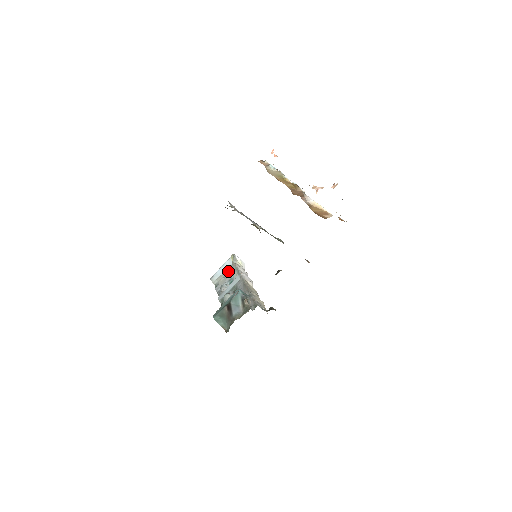
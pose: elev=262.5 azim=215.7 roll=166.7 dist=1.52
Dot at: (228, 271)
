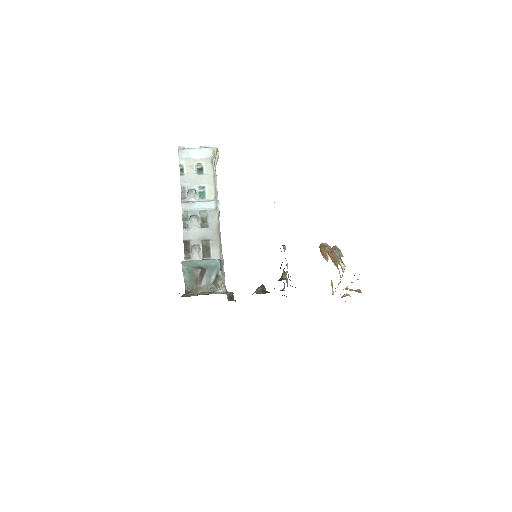
Dot at: (202, 164)
